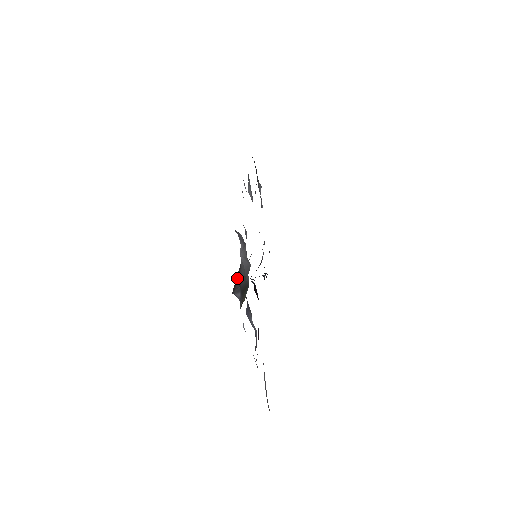
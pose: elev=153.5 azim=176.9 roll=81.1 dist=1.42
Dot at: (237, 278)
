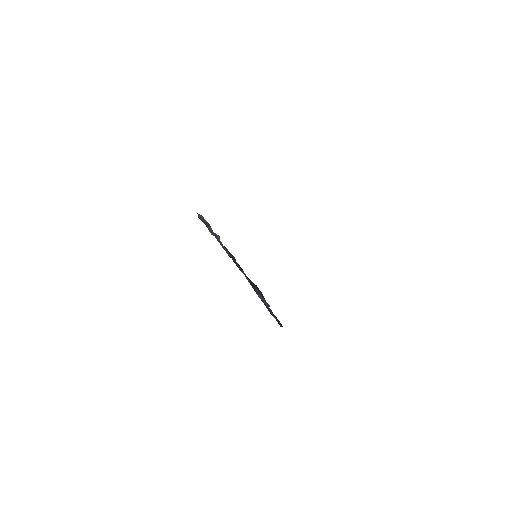
Dot at: occluded
